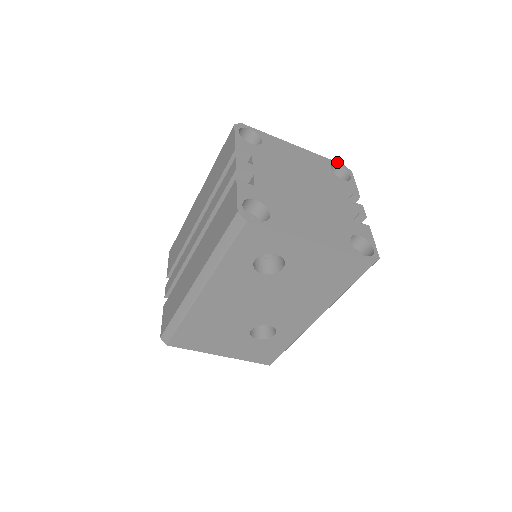
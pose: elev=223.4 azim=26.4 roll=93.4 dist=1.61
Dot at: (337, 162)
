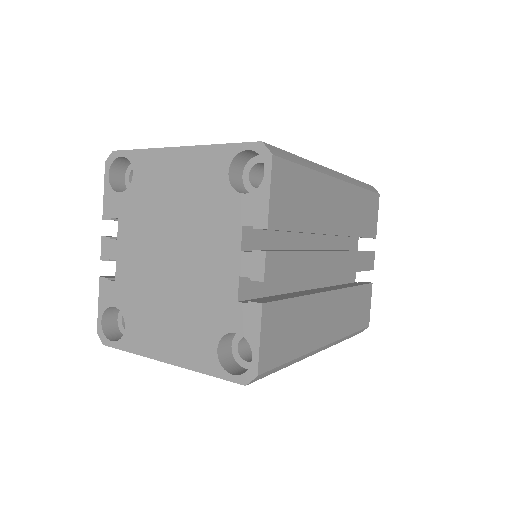
Dot at: (246, 142)
